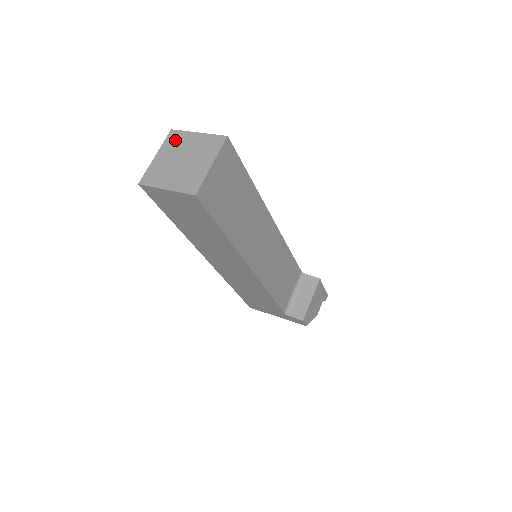
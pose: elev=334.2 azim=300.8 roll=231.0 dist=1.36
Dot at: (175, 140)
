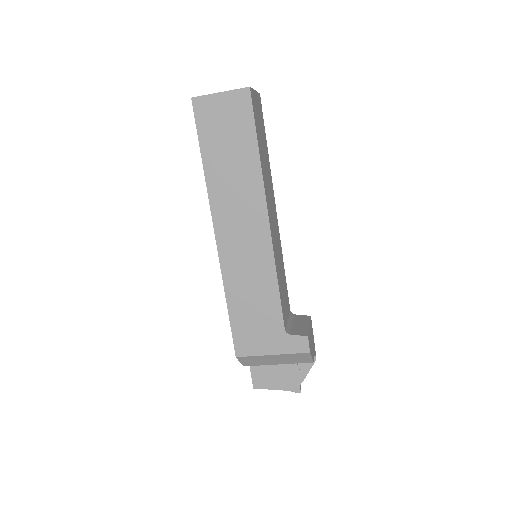
Dot at: occluded
